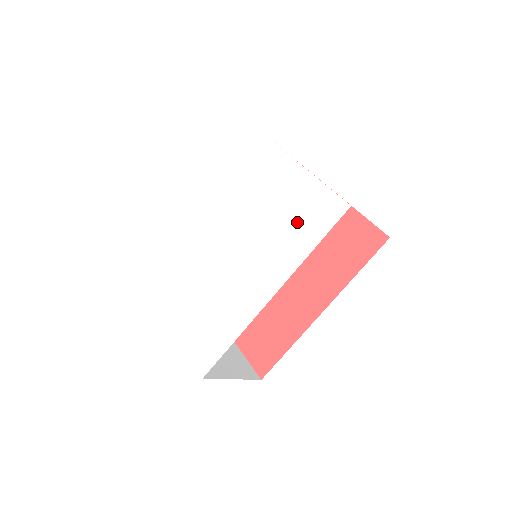
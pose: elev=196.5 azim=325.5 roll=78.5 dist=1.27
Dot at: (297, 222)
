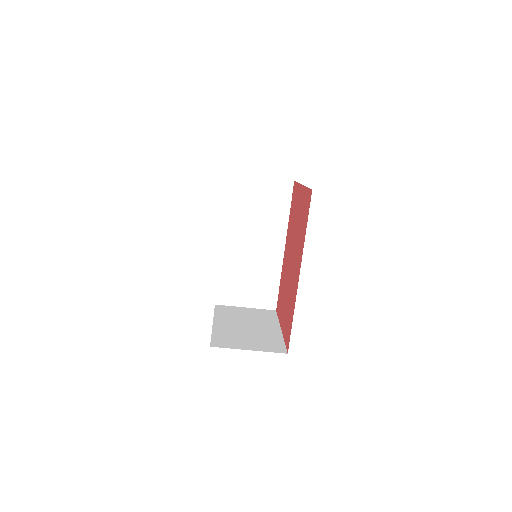
Dot at: occluded
